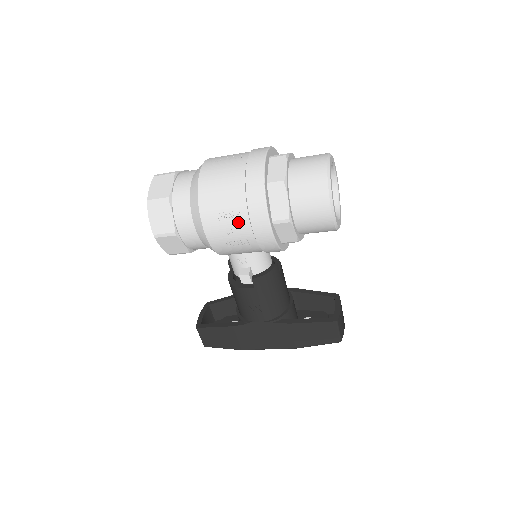
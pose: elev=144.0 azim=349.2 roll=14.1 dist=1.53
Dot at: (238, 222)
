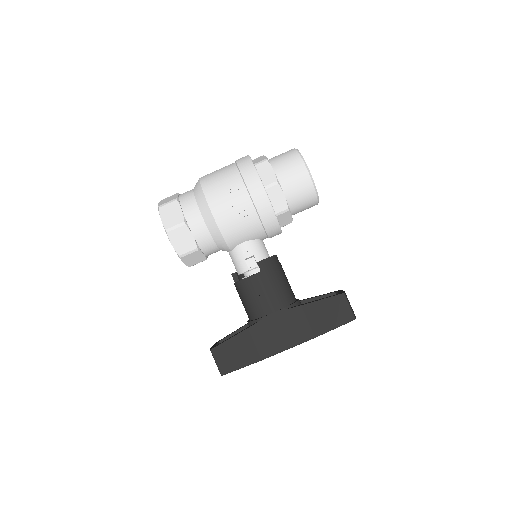
Dot at: (237, 192)
